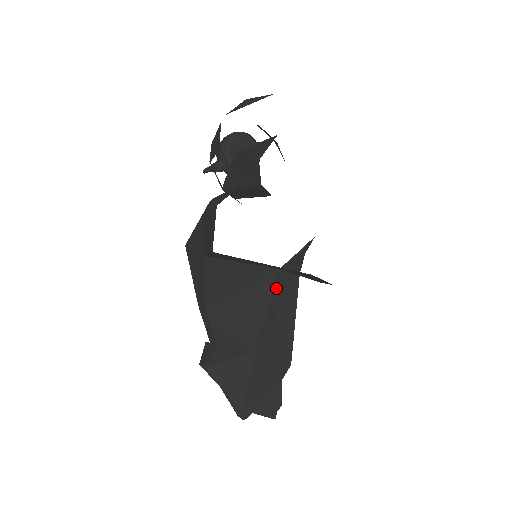
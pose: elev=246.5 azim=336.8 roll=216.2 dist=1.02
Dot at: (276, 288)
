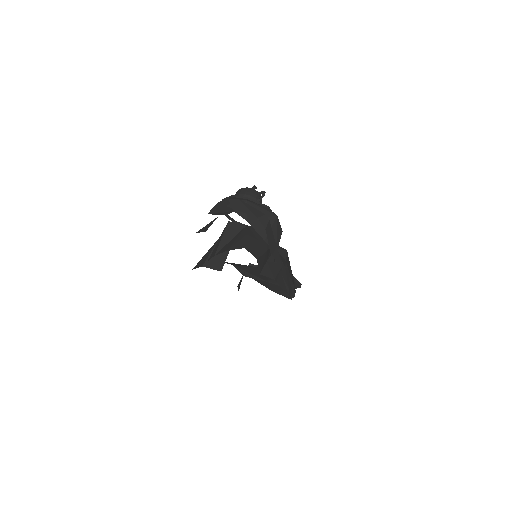
Dot at: occluded
